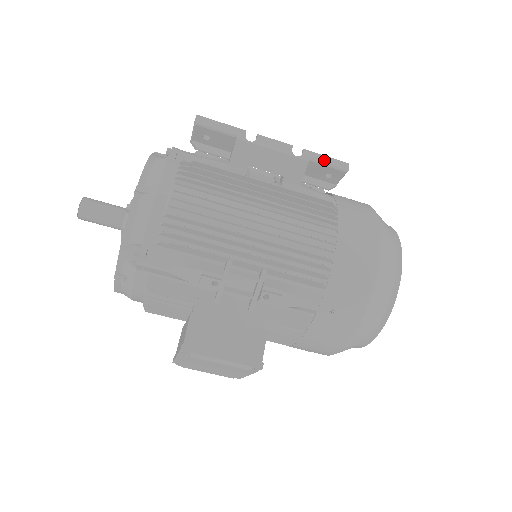
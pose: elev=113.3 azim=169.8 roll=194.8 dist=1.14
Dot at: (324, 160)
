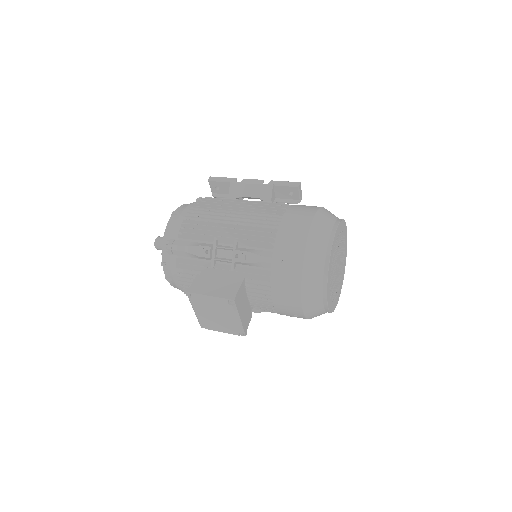
Dot at: (283, 183)
